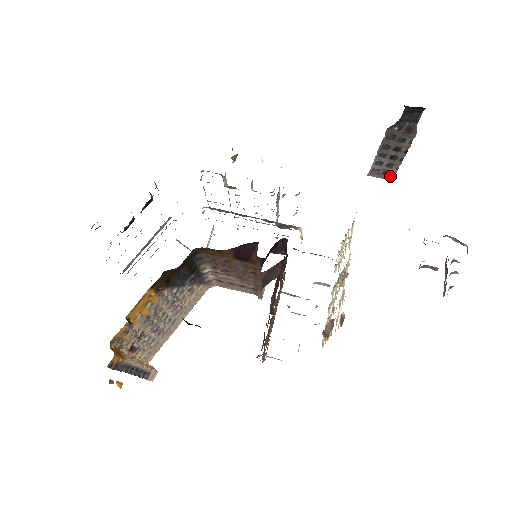
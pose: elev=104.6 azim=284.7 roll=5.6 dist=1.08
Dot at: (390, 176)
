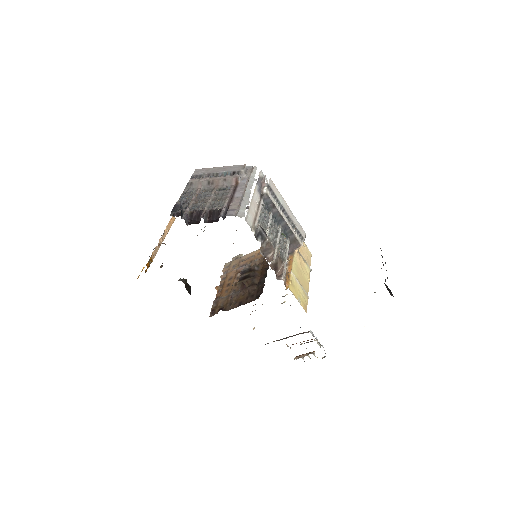
Dot at: occluded
